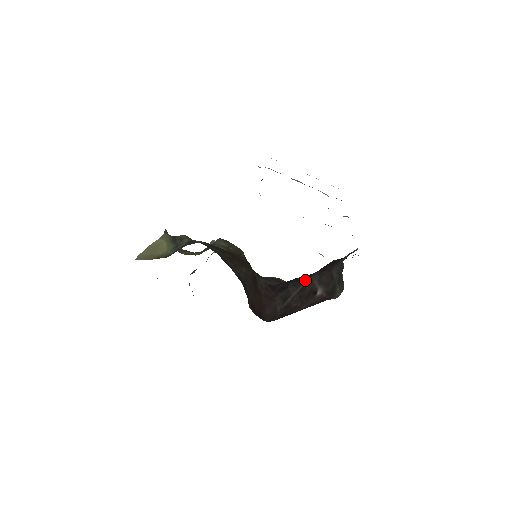
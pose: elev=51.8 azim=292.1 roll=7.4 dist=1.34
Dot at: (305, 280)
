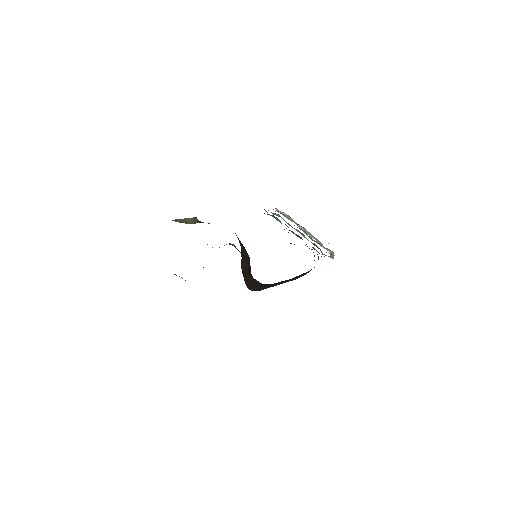
Dot at: occluded
